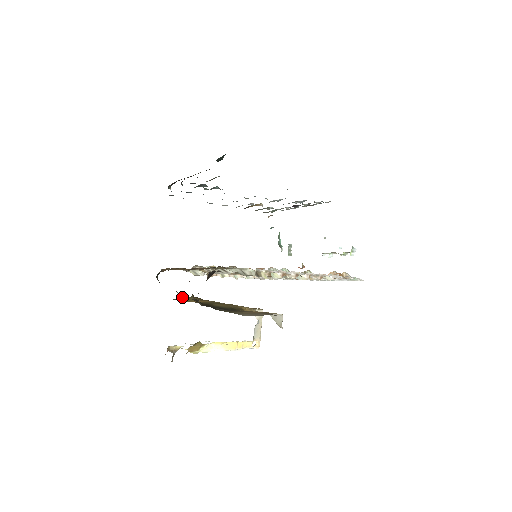
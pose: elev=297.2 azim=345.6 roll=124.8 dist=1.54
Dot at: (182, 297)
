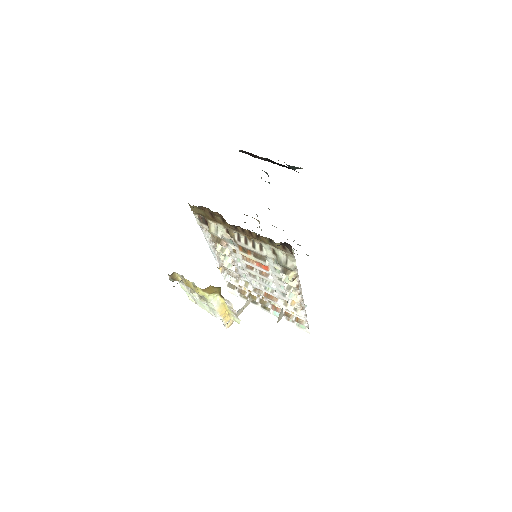
Dot at: occluded
